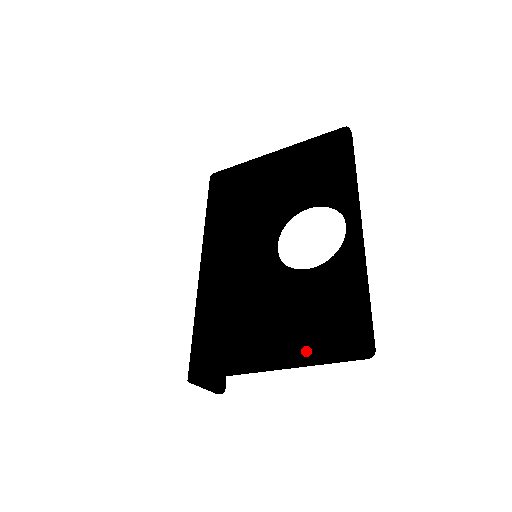
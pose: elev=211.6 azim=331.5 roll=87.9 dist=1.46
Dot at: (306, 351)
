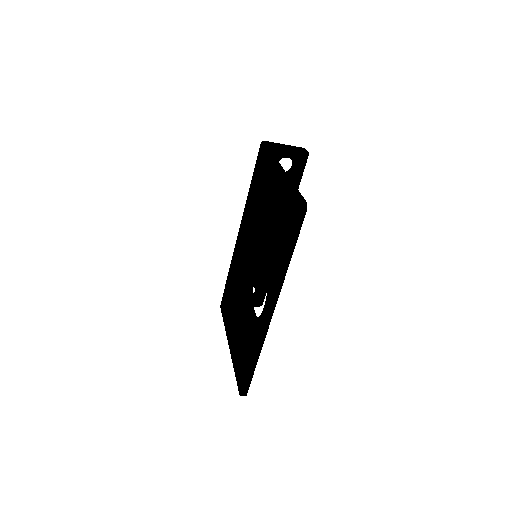
Dot at: (234, 357)
